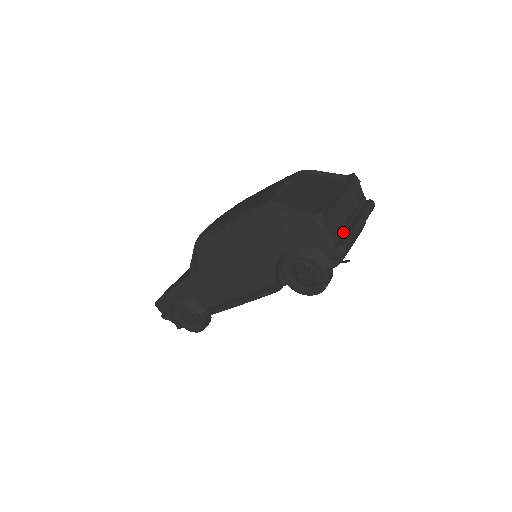
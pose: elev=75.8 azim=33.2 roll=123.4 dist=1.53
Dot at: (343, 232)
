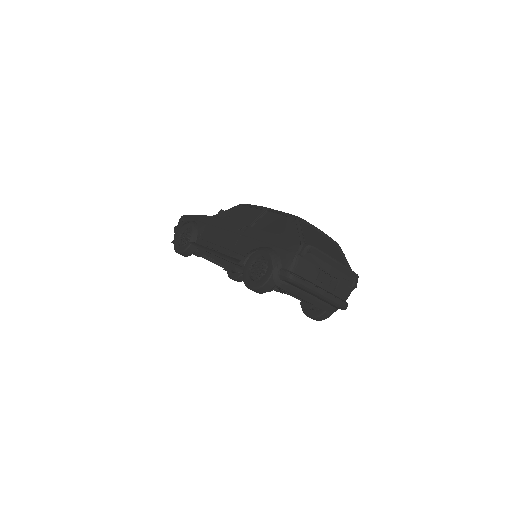
Dot at: (306, 277)
